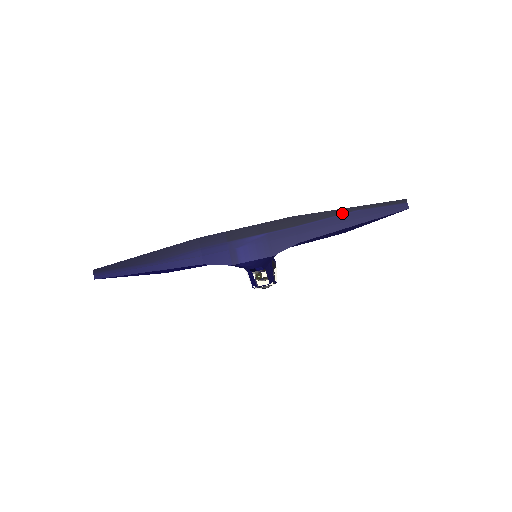
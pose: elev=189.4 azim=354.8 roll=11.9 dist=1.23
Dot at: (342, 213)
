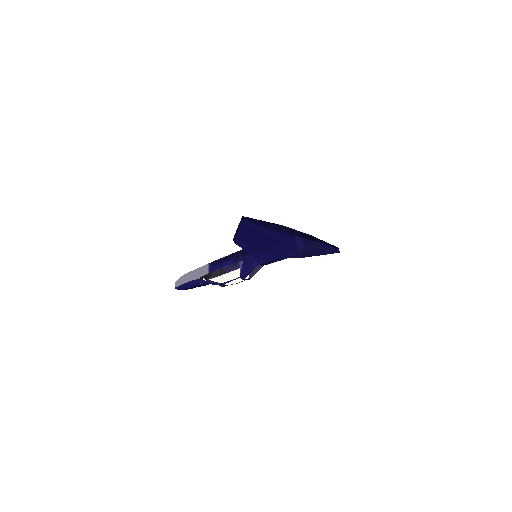
Dot at: (324, 243)
